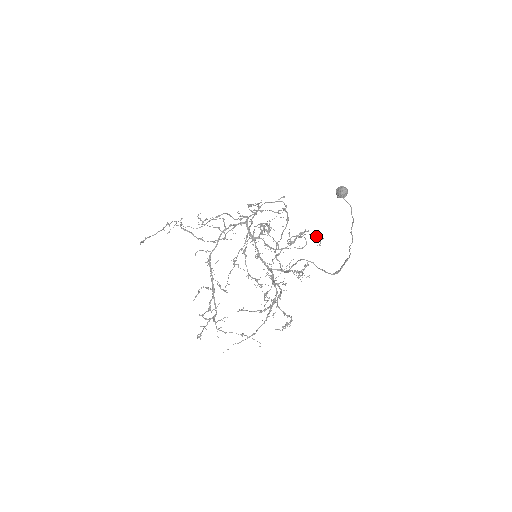
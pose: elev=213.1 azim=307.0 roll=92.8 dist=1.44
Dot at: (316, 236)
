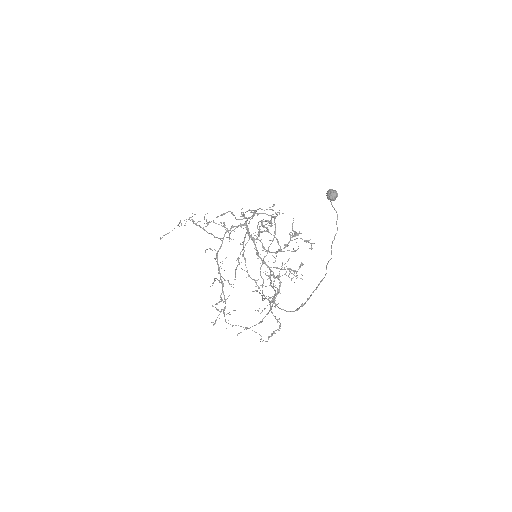
Dot at: (307, 241)
